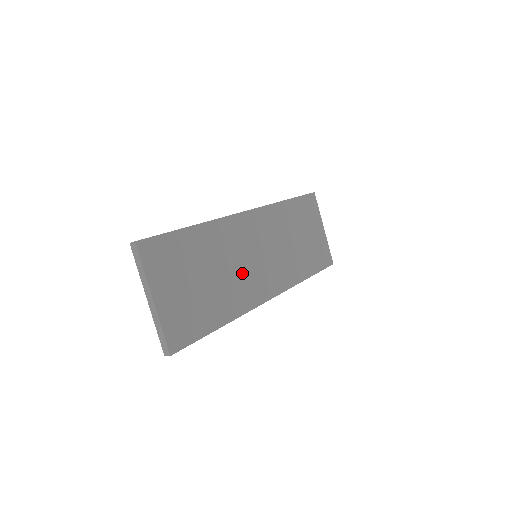
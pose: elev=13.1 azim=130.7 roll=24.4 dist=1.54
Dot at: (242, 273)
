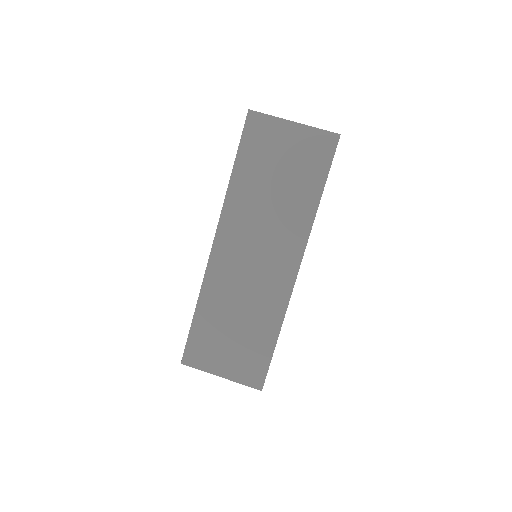
Dot at: (256, 288)
